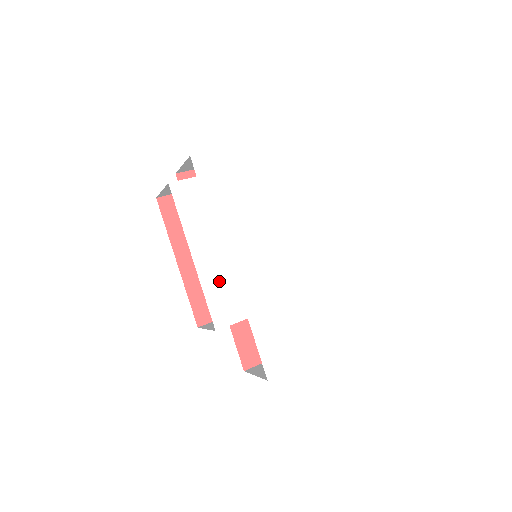
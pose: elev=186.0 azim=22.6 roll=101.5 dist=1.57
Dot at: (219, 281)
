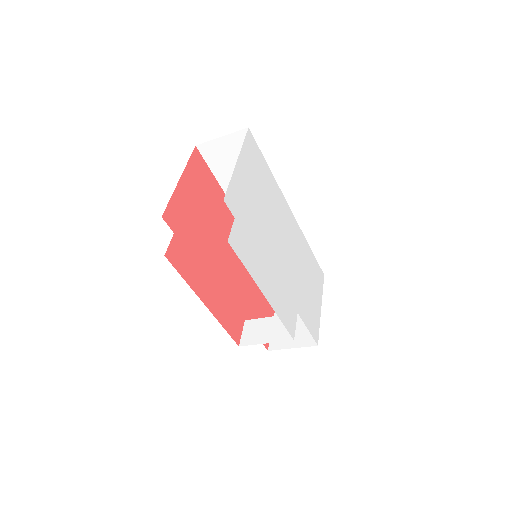
Dot at: (279, 300)
